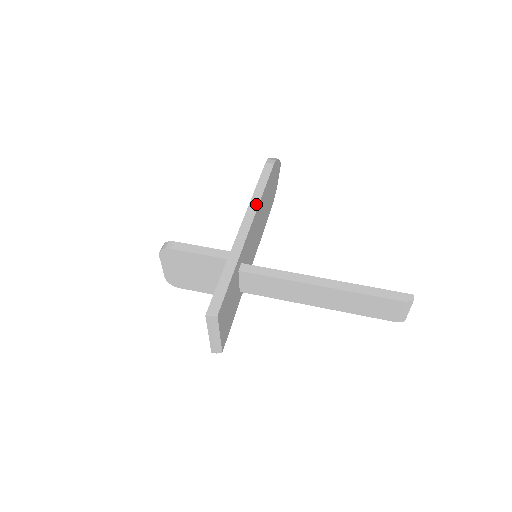
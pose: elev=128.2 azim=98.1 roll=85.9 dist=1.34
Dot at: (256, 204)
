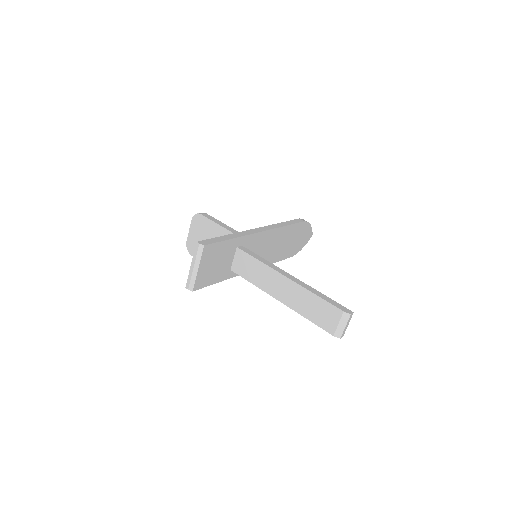
Dot at: (275, 227)
